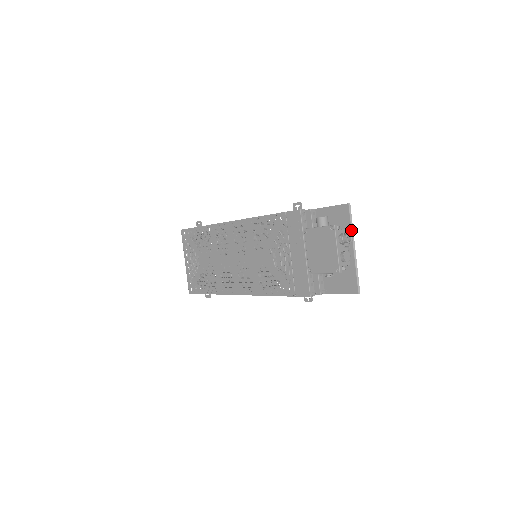
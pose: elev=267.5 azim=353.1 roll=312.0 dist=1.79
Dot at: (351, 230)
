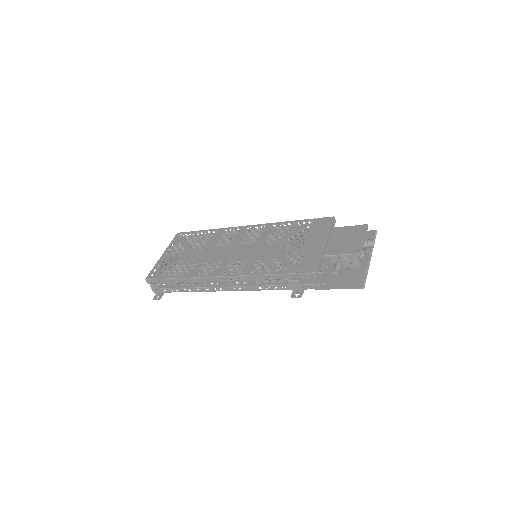
Dot at: occluded
